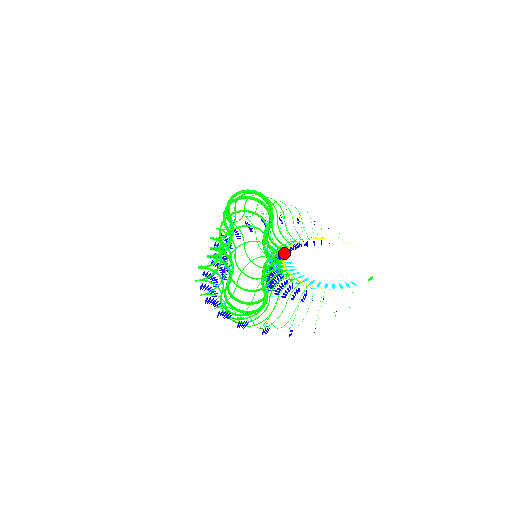
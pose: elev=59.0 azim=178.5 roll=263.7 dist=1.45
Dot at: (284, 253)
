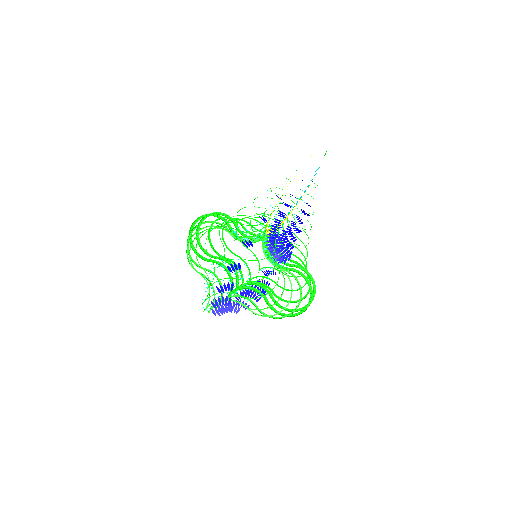
Dot at: occluded
